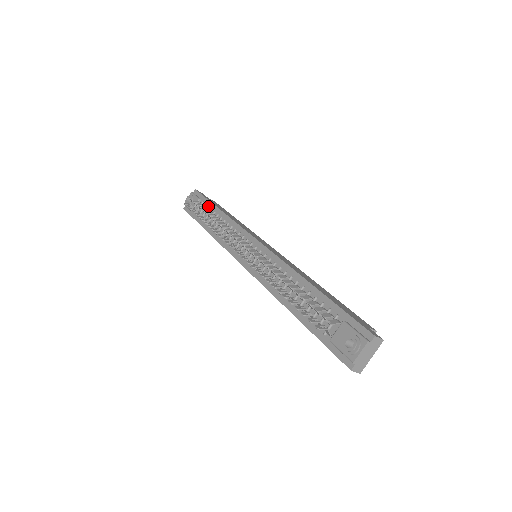
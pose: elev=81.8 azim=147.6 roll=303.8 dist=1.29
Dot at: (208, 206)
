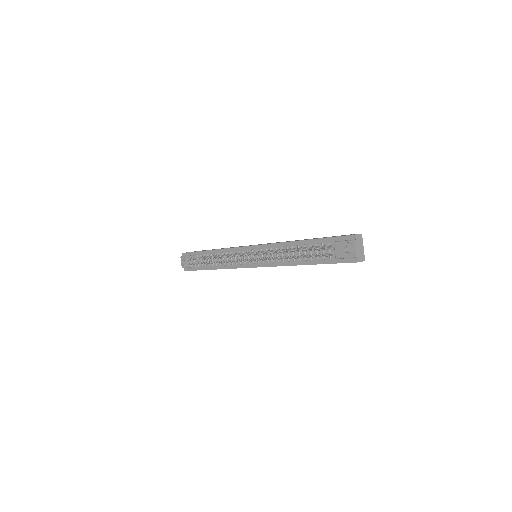
Dot at: (200, 255)
